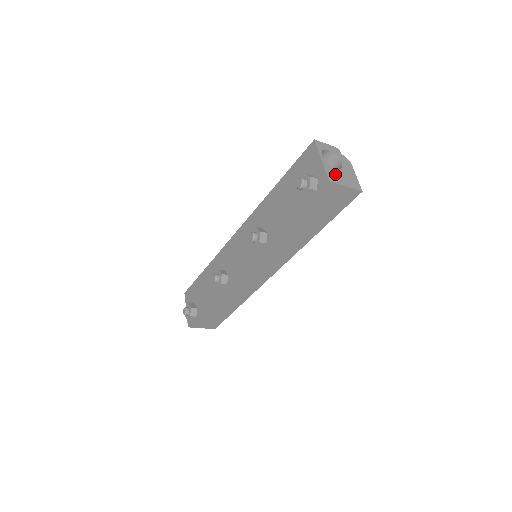
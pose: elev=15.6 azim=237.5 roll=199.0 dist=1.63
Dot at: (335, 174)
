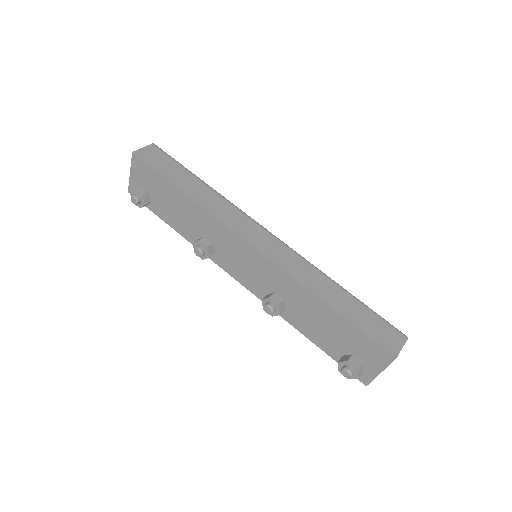
Dot at: occluded
